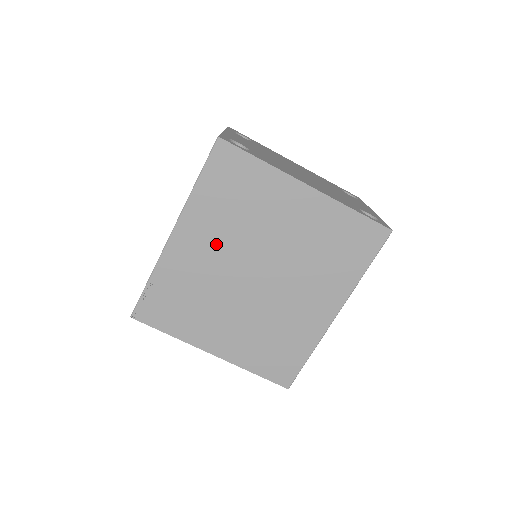
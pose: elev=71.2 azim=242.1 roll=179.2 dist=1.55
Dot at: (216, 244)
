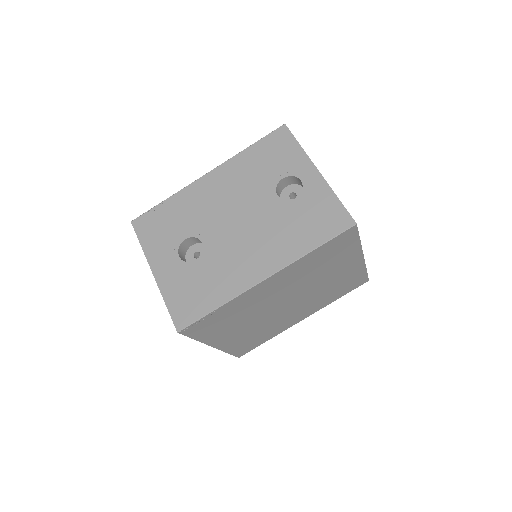
Dot at: (285, 286)
